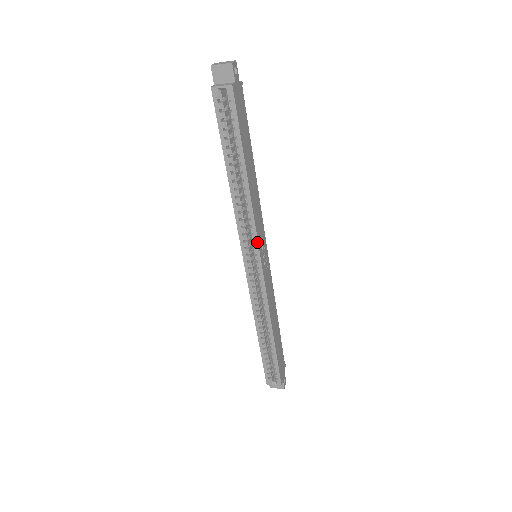
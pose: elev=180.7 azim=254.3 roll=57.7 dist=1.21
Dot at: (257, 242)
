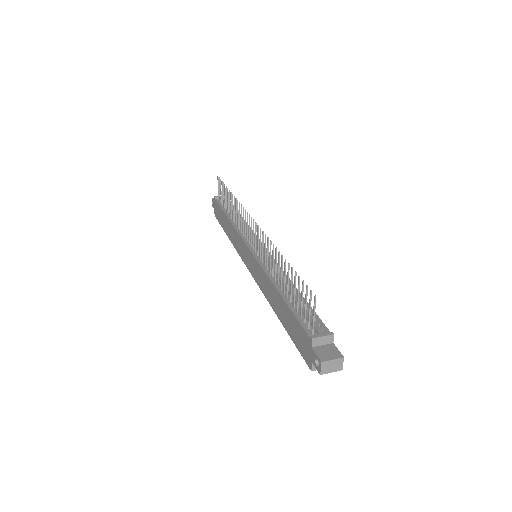
Dot at: occluded
